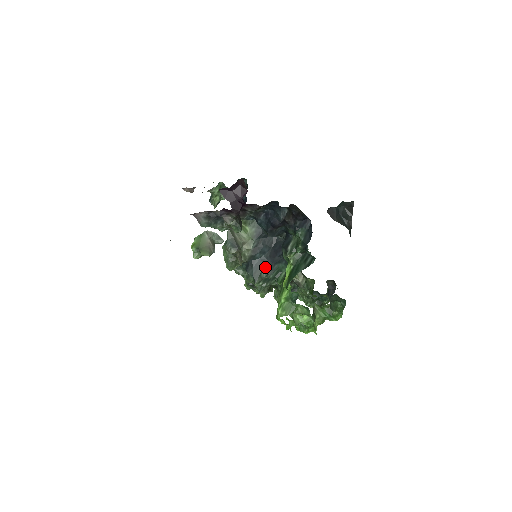
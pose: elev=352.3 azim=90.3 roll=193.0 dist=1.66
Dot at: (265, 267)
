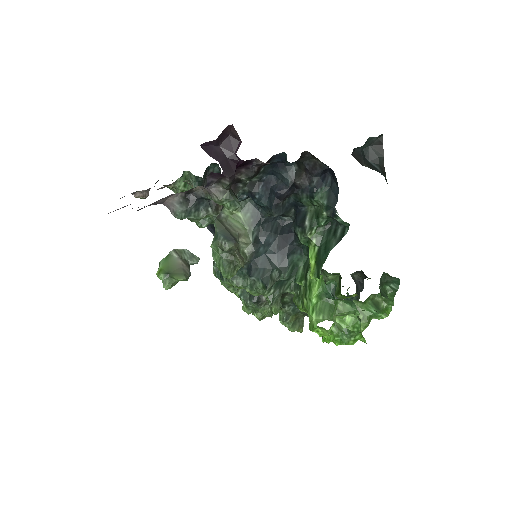
Dot at: (275, 264)
